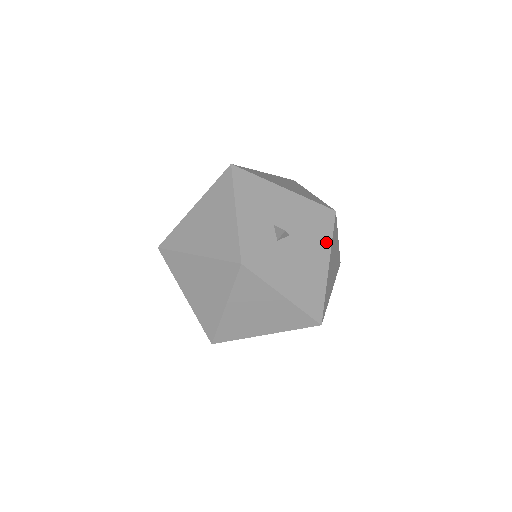
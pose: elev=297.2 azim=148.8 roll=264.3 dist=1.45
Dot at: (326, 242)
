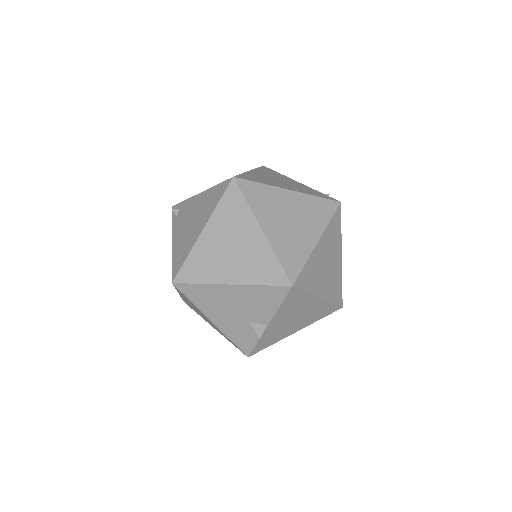
Dot at: (302, 298)
